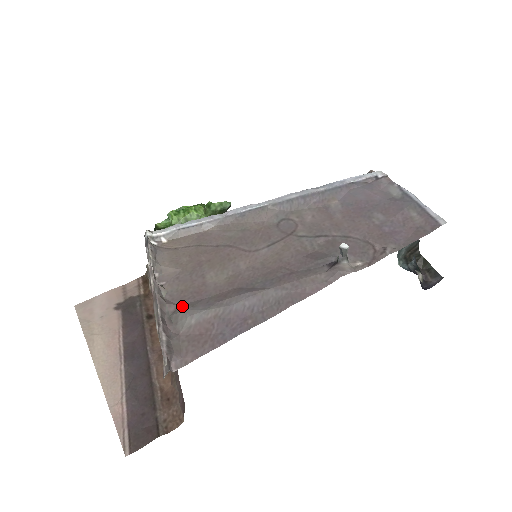
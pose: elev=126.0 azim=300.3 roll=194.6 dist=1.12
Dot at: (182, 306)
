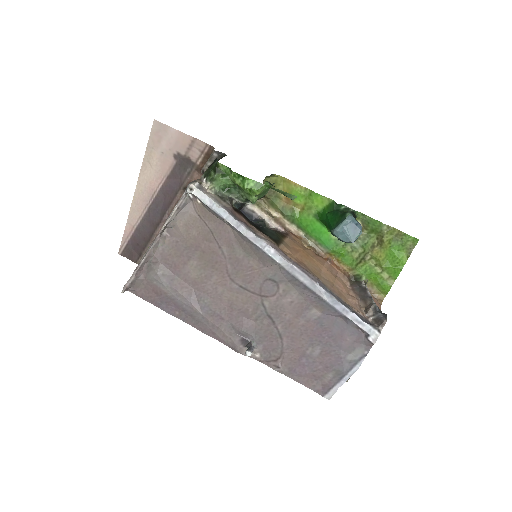
Dot at: (160, 266)
